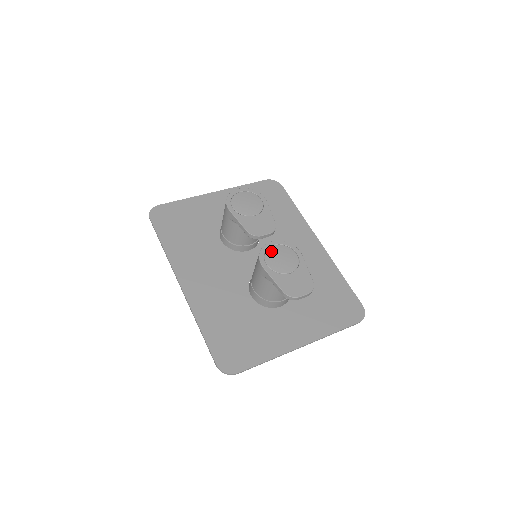
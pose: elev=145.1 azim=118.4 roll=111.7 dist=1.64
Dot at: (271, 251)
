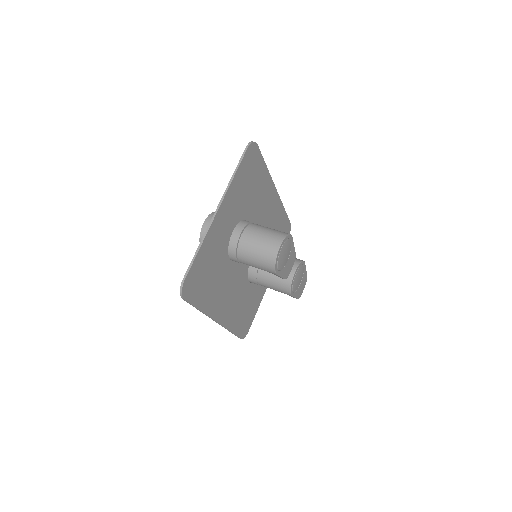
Dot at: (295, 280)
